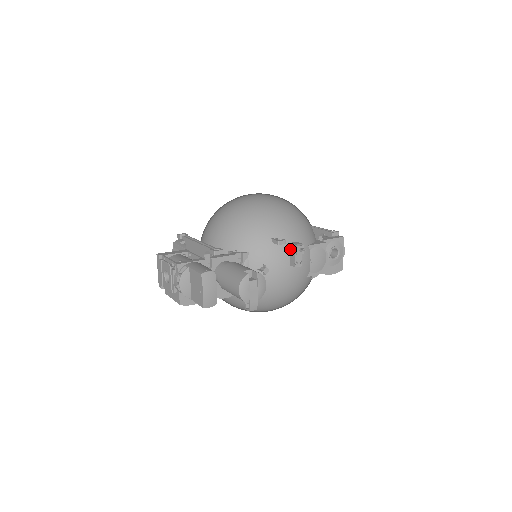
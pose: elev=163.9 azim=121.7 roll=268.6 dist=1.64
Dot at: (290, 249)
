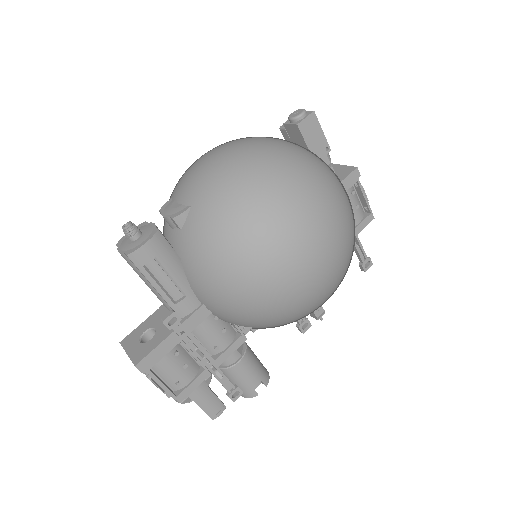
Dot at: occluded
